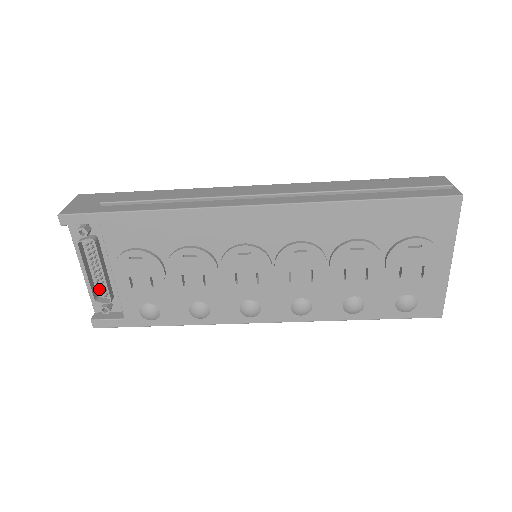
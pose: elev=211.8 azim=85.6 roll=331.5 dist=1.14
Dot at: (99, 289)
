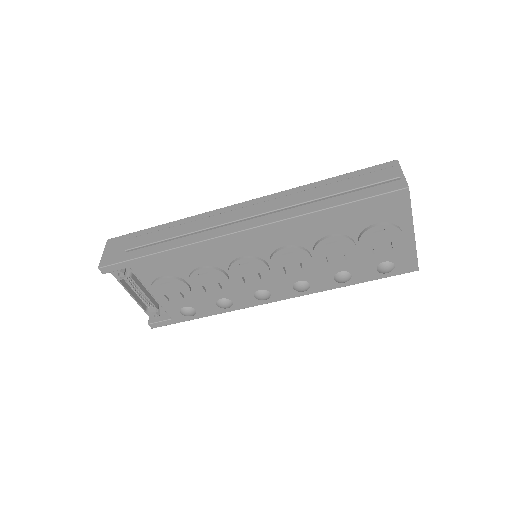
Dot at: (146, 303)
